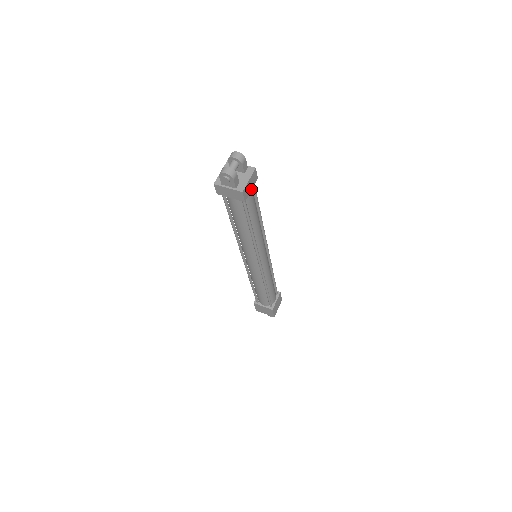
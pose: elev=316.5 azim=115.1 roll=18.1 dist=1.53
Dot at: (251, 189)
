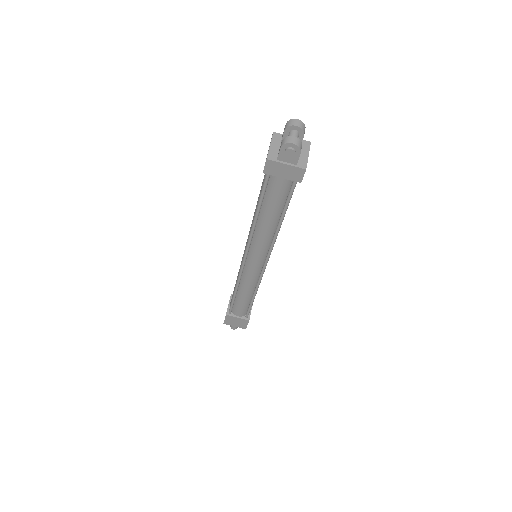
Dot at: occluded
